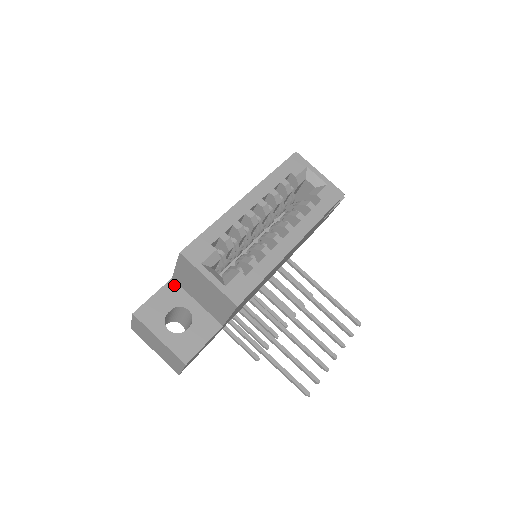
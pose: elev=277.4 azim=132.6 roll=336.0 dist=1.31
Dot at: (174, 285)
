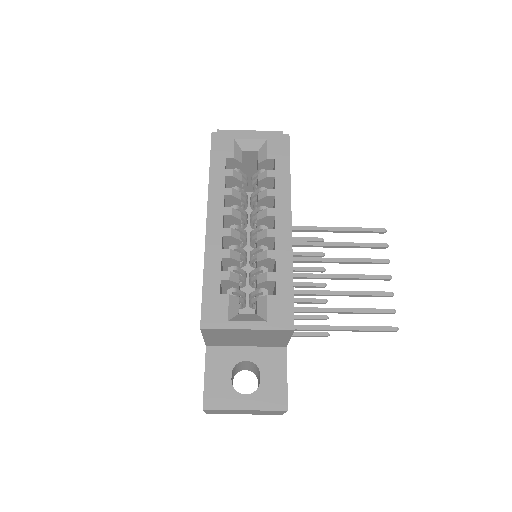
Dot at: (213, 350)
